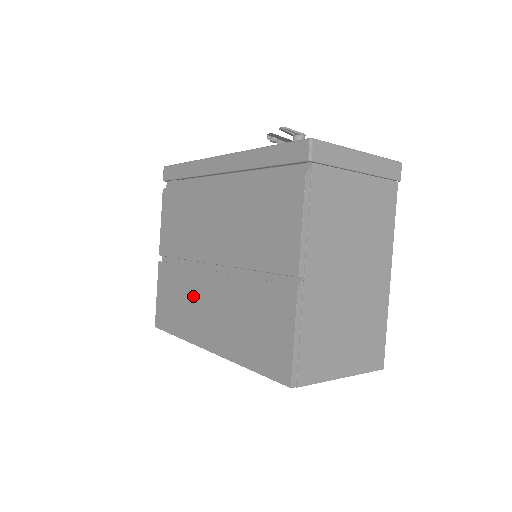
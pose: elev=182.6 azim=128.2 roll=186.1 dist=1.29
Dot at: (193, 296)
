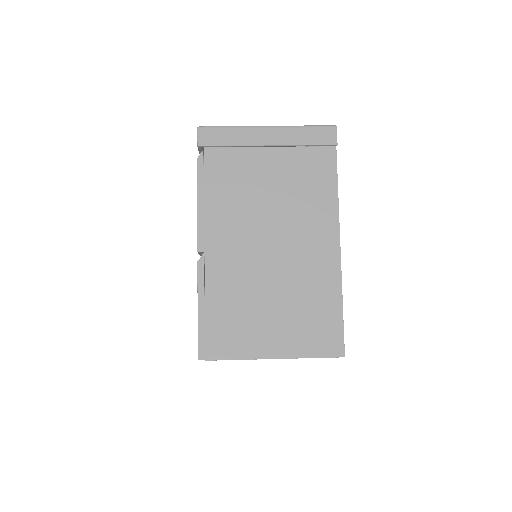
Dot at: occluded
